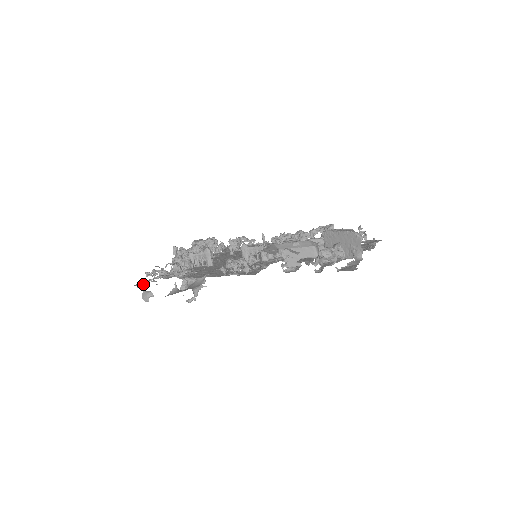
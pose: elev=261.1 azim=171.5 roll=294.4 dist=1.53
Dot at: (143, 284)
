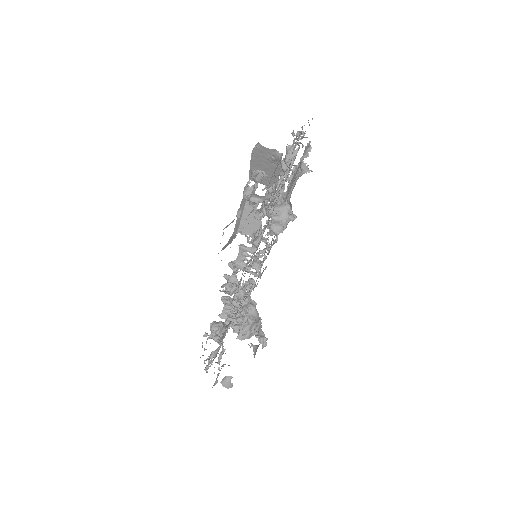
Dot at: (216, 379)
